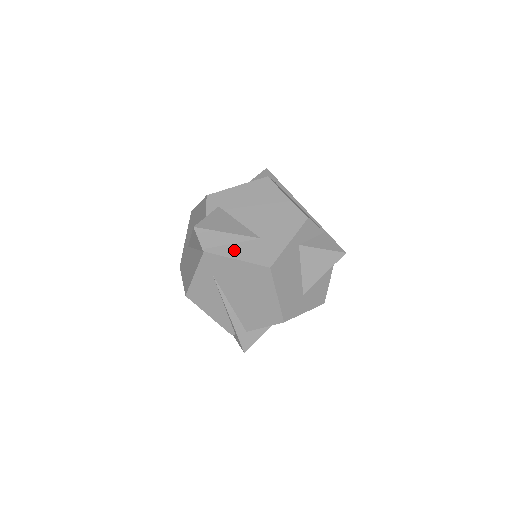
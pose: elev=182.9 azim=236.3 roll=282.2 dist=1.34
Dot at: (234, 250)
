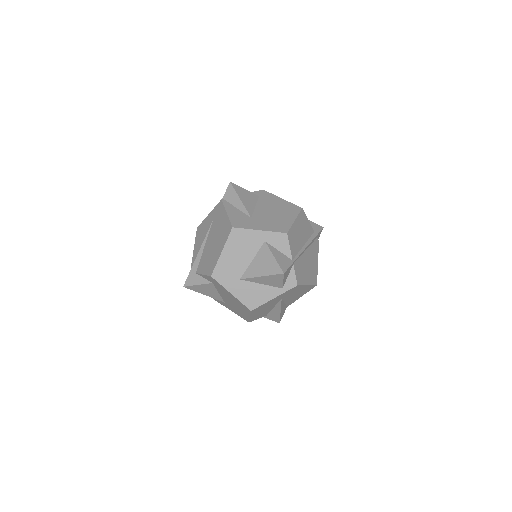
Dot at: (233, 210)
